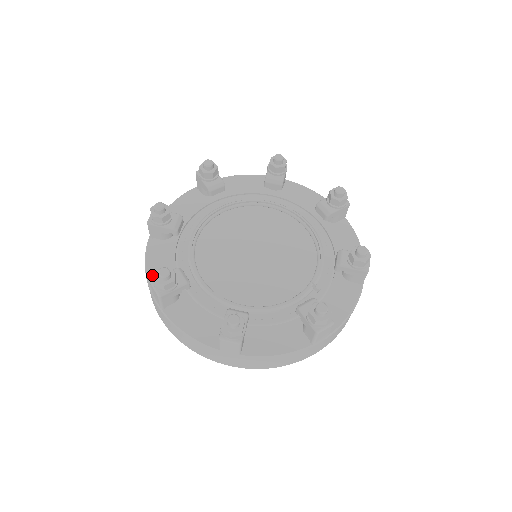
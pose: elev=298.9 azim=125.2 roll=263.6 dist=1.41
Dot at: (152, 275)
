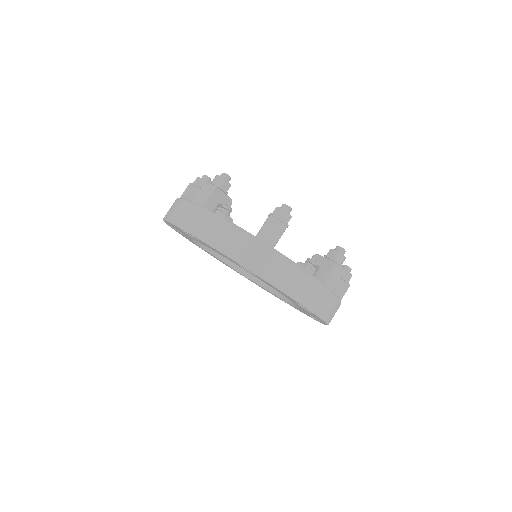
Dot at: occluded
